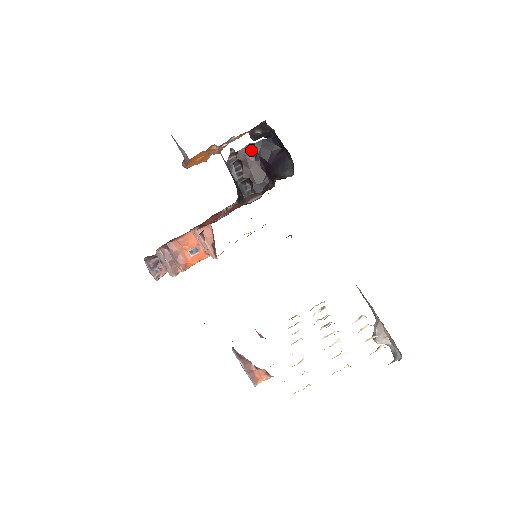
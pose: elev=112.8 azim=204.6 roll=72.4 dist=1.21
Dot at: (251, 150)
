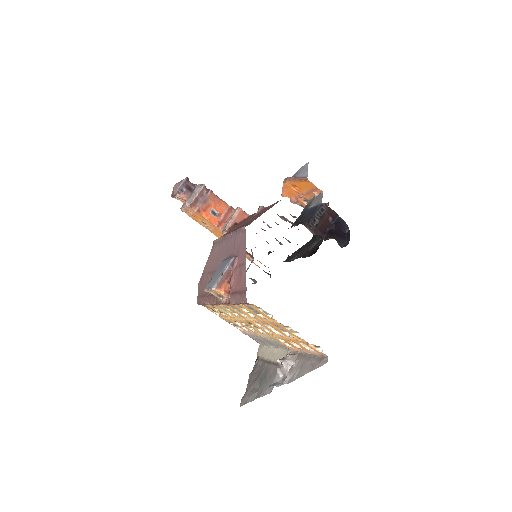
Dot at: (334, 216)
